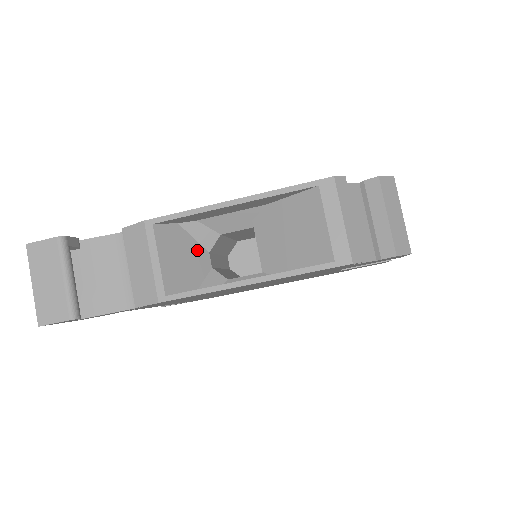
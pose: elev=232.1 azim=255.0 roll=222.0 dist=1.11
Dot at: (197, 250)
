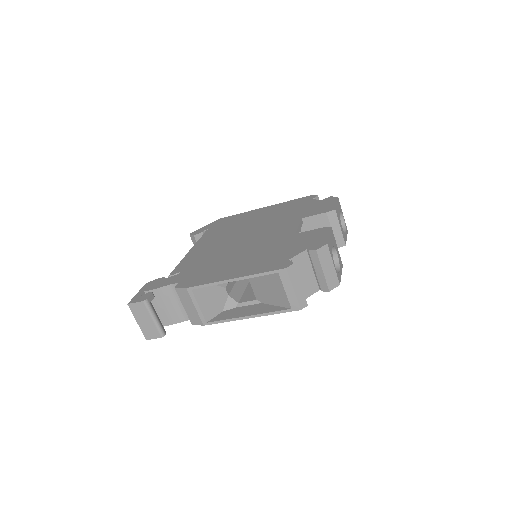
Dot at: (218, 290)
